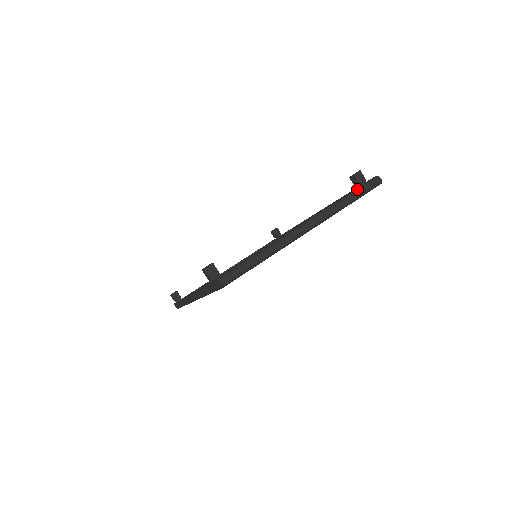
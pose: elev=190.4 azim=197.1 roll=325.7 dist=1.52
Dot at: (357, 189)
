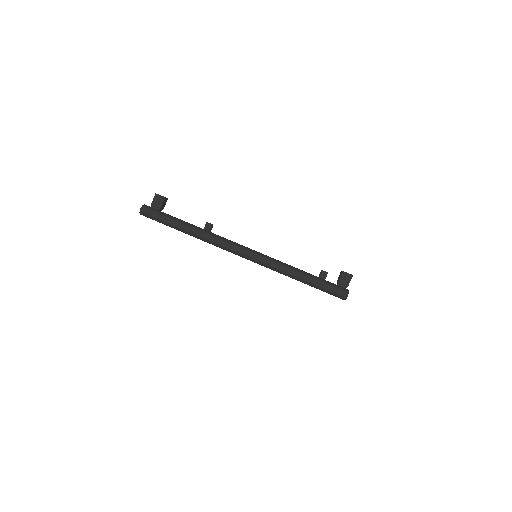
Dot at: (317, 278)
